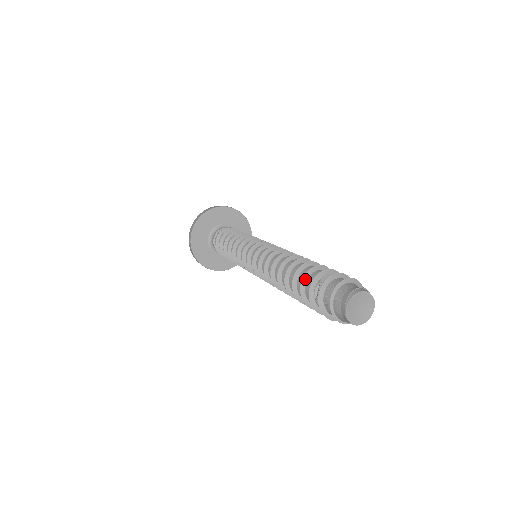
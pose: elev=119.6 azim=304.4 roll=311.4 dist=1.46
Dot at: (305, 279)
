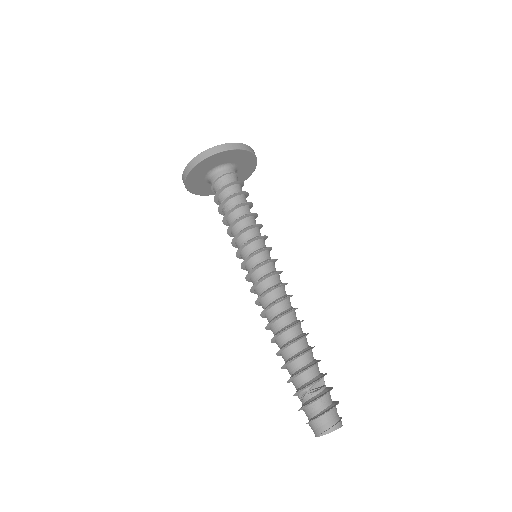
Dot at: (297, 375)
